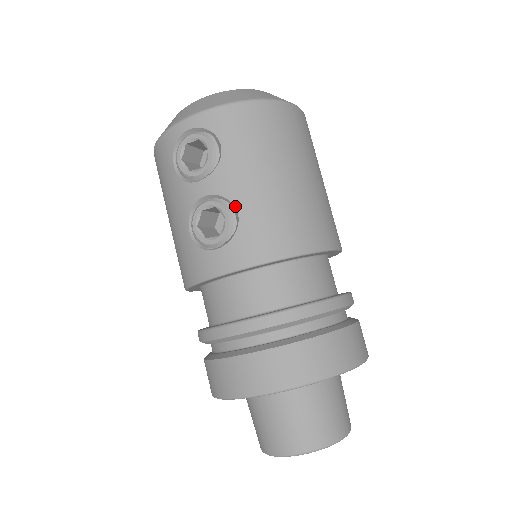
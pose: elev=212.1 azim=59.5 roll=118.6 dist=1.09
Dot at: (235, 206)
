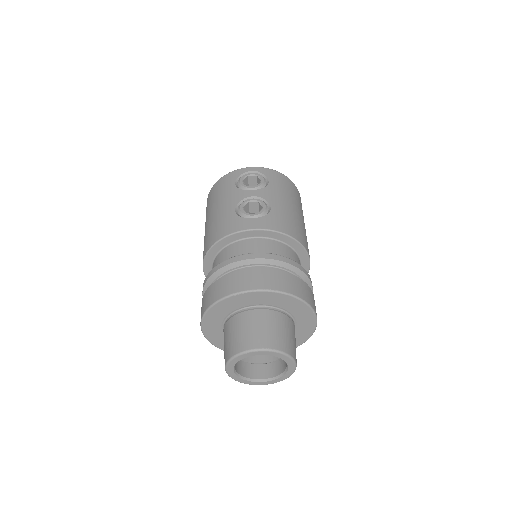
Dot at: (270, 205)
